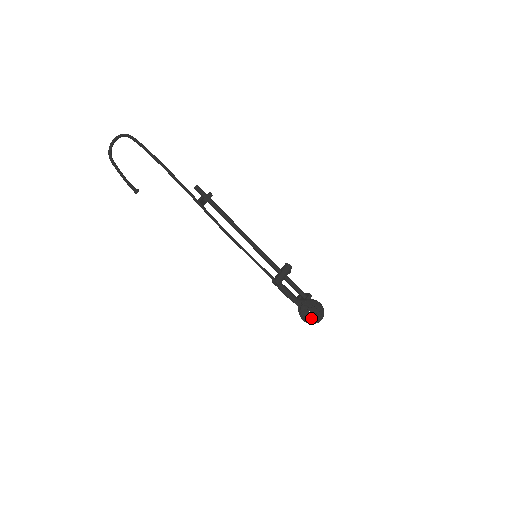
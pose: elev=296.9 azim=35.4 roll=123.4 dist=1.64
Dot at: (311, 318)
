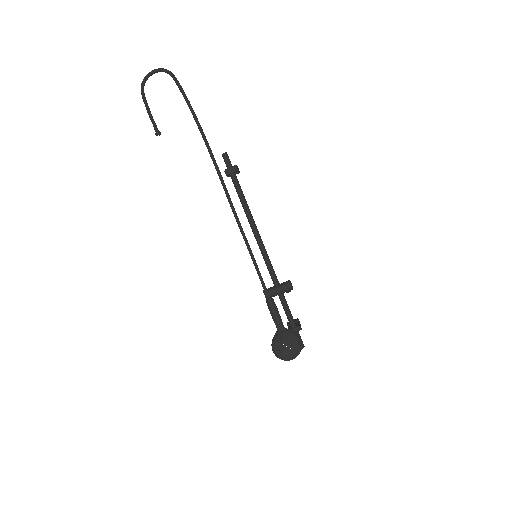
Dot at: (280, 351)
